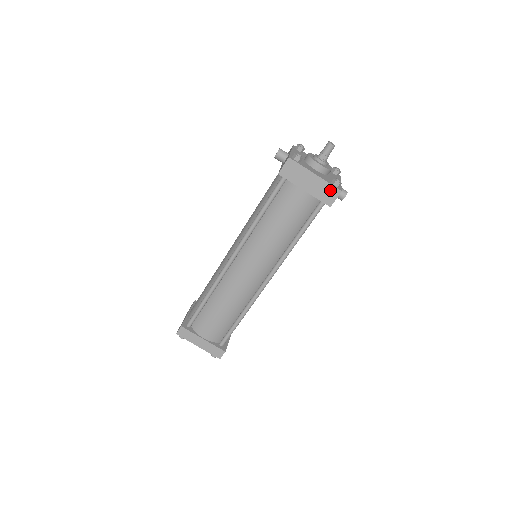
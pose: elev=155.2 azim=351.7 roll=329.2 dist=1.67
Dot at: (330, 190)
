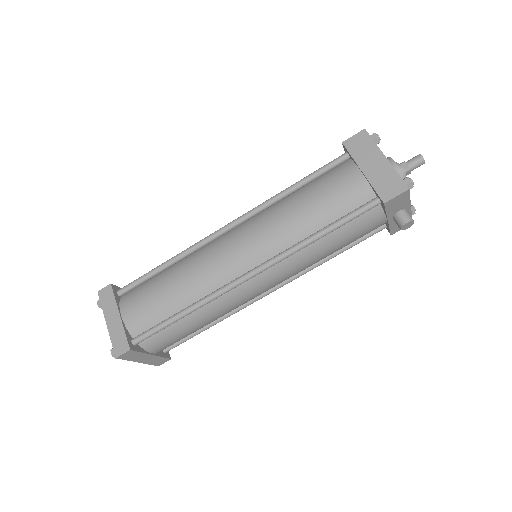
Dot at: (395, 182)
